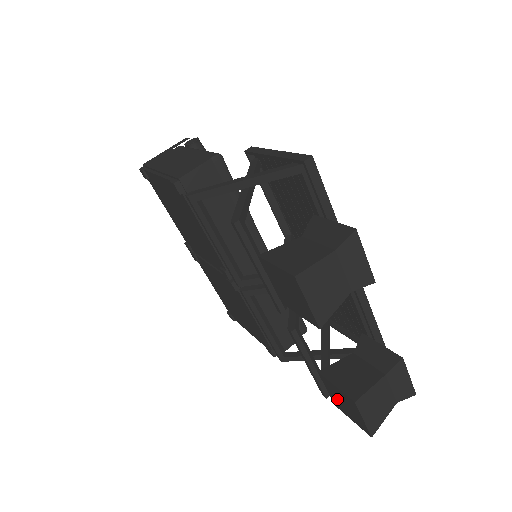
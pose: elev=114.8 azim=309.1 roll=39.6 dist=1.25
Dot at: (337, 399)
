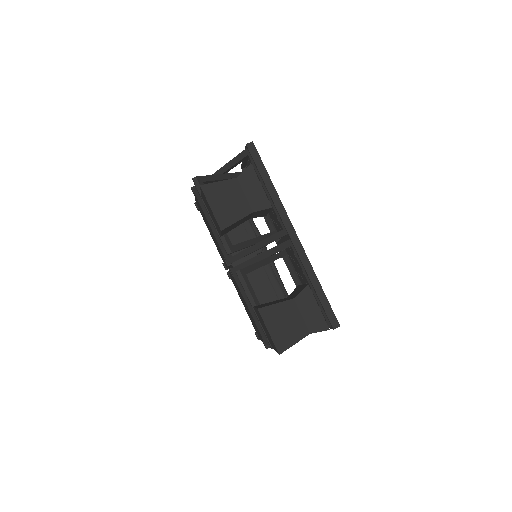
Dot at: (265, 331)
